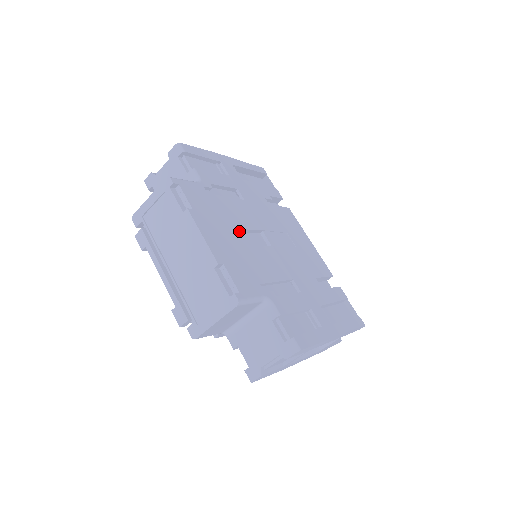
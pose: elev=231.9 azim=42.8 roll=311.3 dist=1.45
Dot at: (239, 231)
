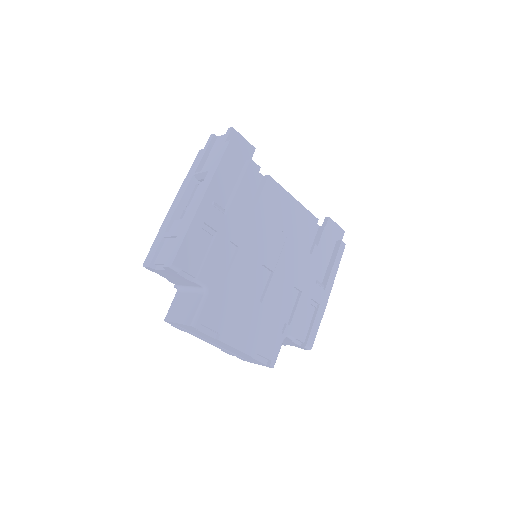
Dot at: (251, 300)
